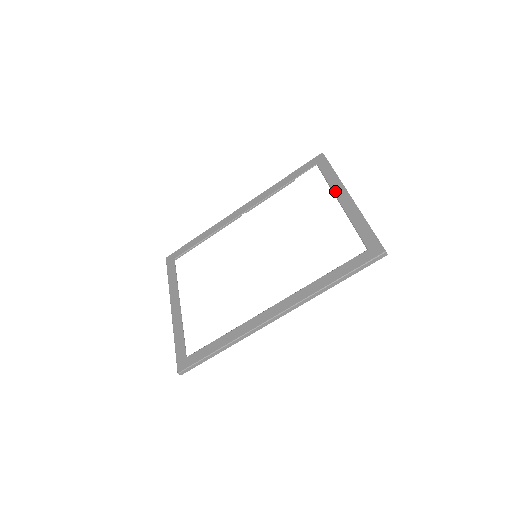
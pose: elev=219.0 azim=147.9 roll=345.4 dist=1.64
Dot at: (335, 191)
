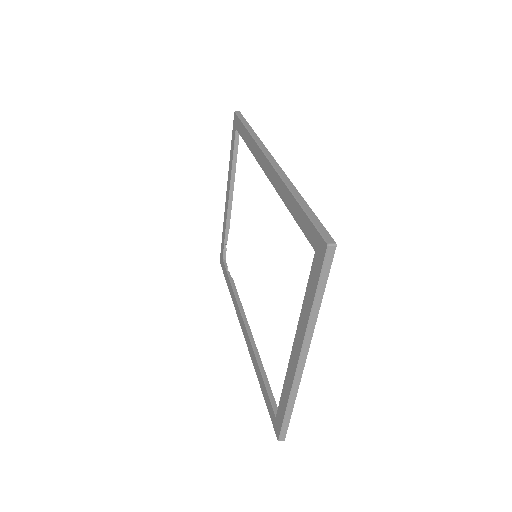
Dot at: (297, 329)
